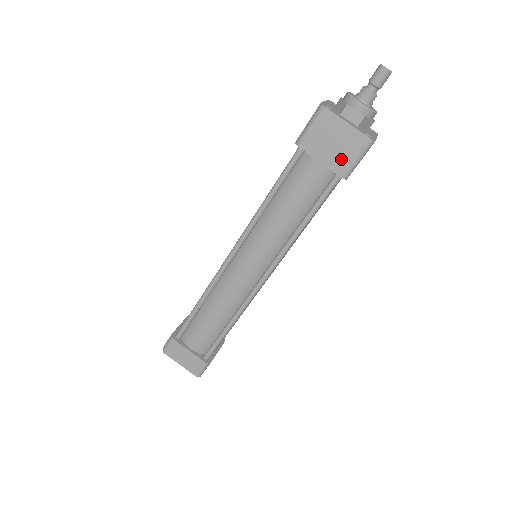
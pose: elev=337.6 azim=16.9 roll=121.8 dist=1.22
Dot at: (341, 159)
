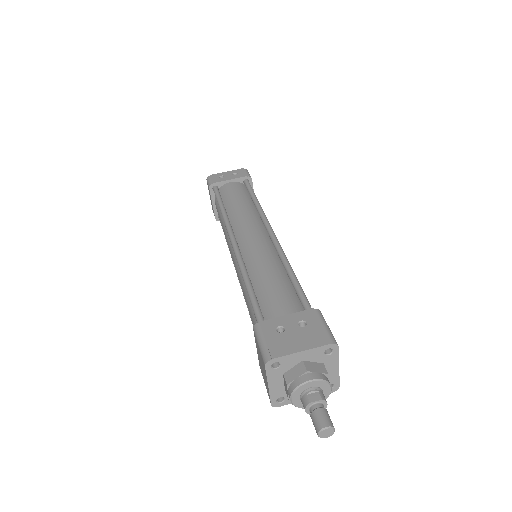
Dot at: occluded
